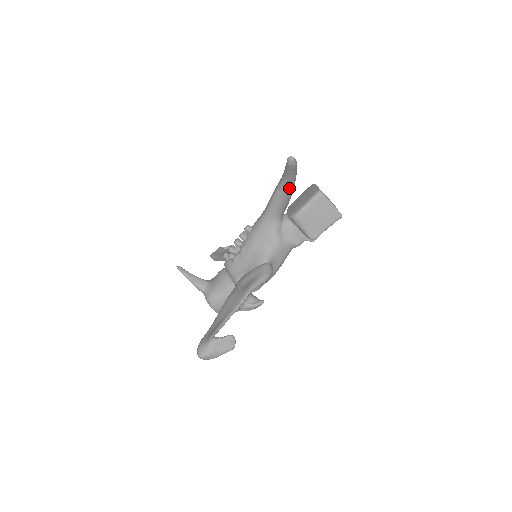
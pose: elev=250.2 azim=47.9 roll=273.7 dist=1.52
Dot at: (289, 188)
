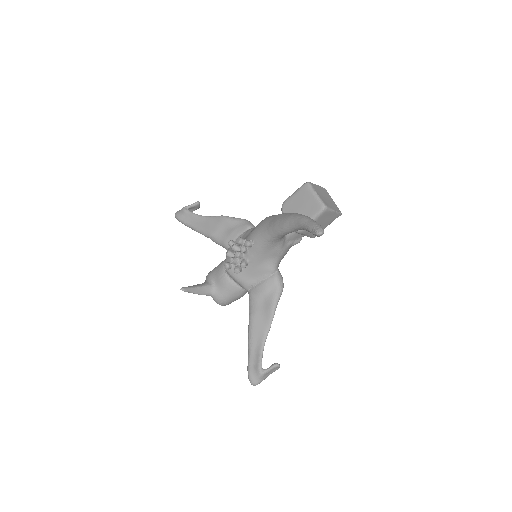
Dot at: occluded
